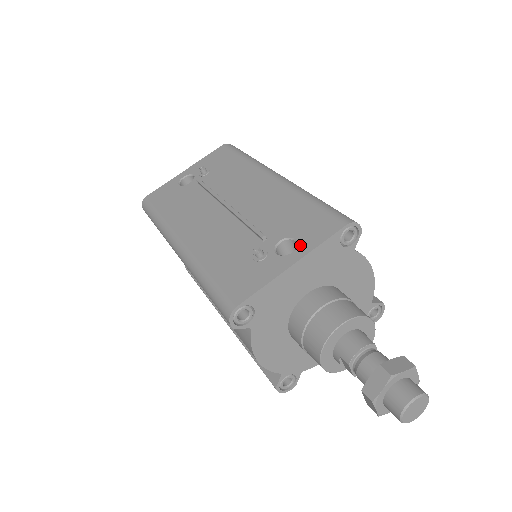
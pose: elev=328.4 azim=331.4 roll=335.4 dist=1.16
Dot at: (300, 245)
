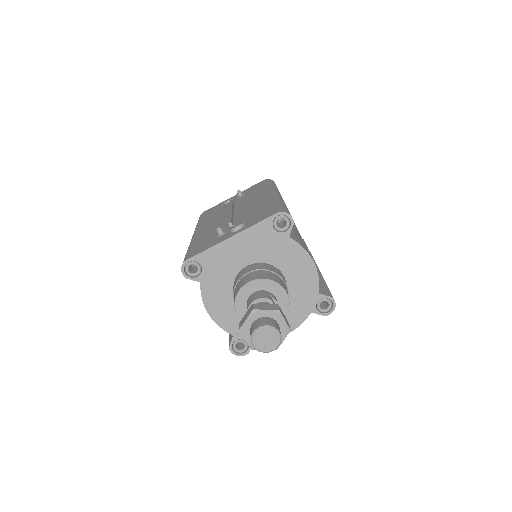
Dot at: (244, 226)
